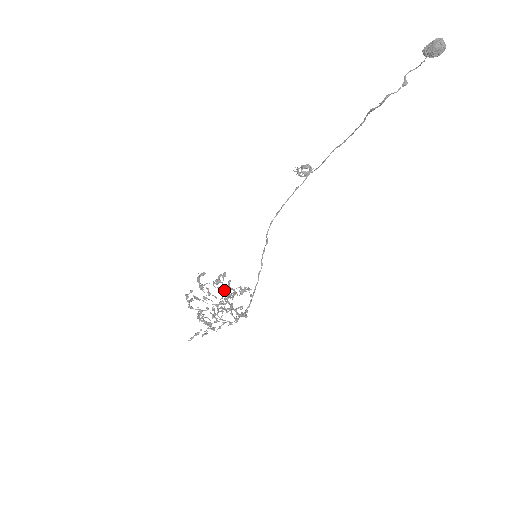
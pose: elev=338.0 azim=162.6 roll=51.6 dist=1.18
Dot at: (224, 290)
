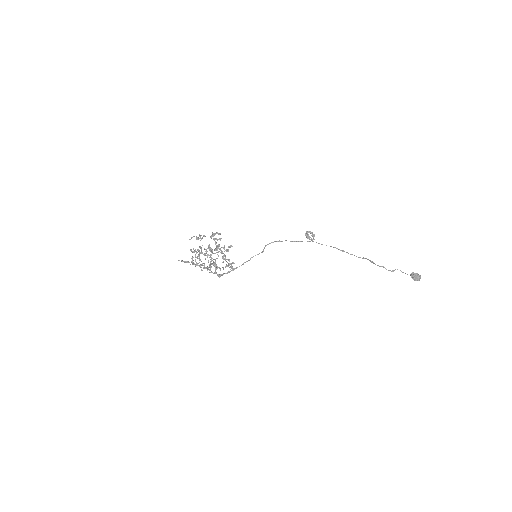
Dot at: (222, 253)
